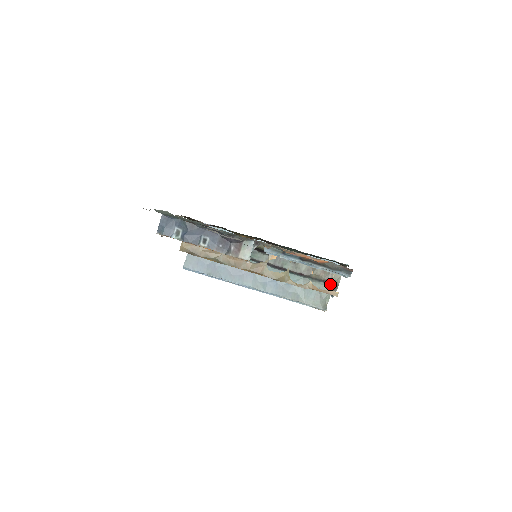
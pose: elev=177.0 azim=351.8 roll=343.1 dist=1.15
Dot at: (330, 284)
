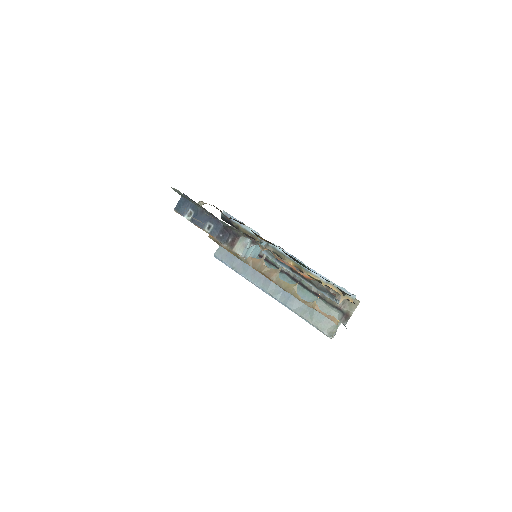
Dot at: (343, 313)
